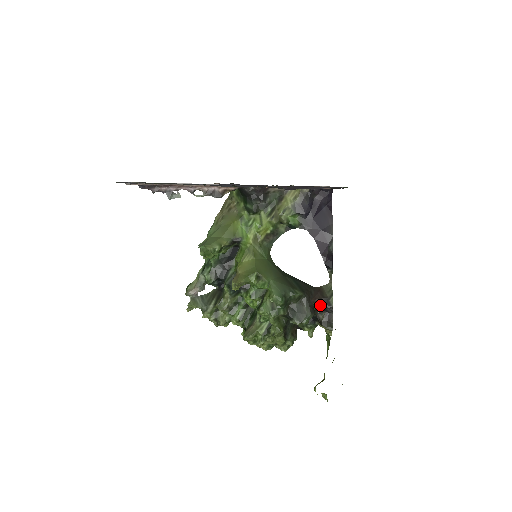
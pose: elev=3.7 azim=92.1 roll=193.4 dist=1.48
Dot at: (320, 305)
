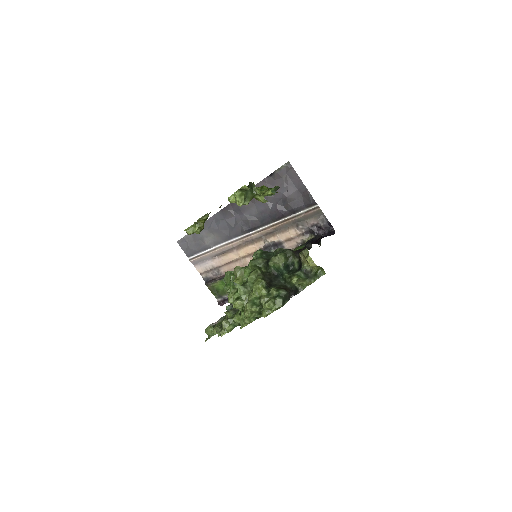
Dot at: occluded
